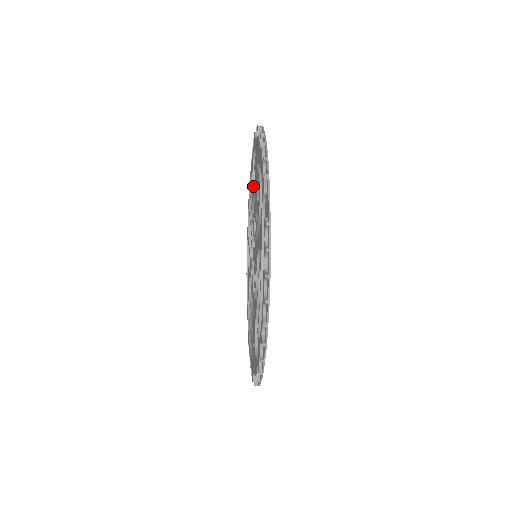
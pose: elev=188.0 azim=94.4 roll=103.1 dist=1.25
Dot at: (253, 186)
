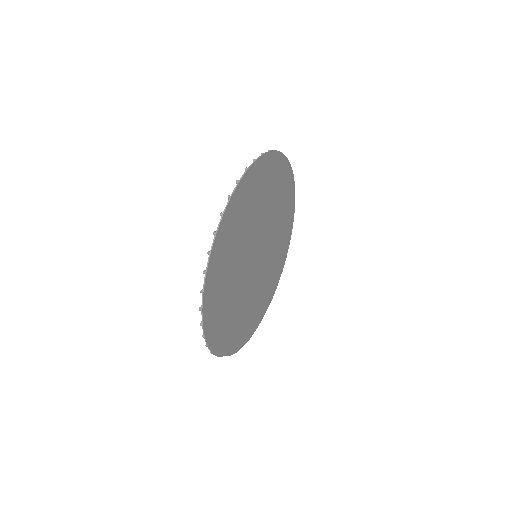
Dot at: occluded
